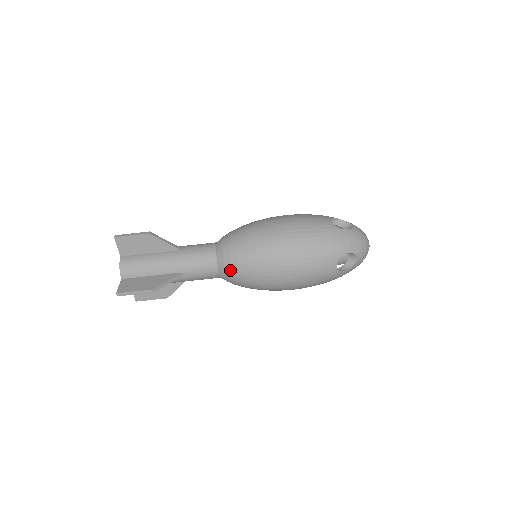
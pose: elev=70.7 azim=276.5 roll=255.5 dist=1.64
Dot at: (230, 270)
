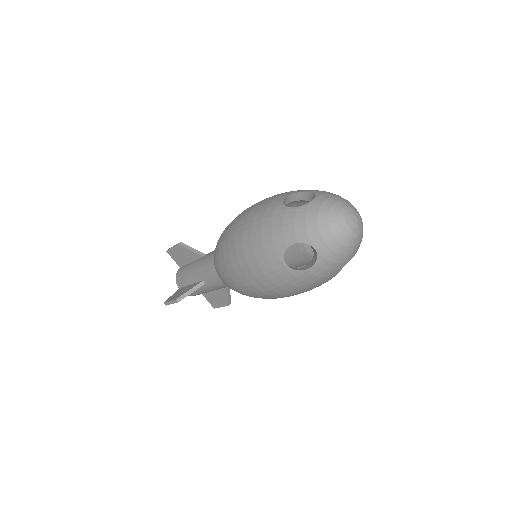
Dot at: occluded
